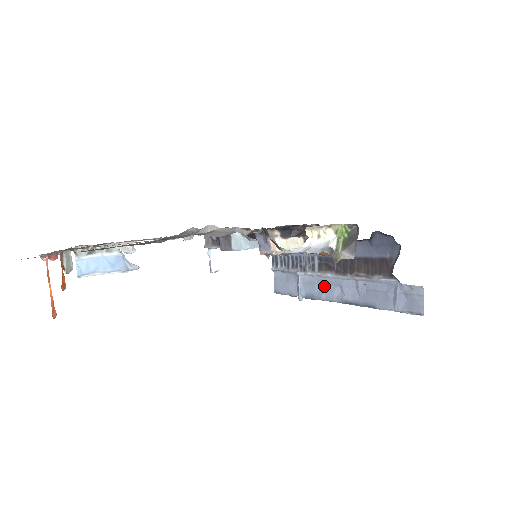
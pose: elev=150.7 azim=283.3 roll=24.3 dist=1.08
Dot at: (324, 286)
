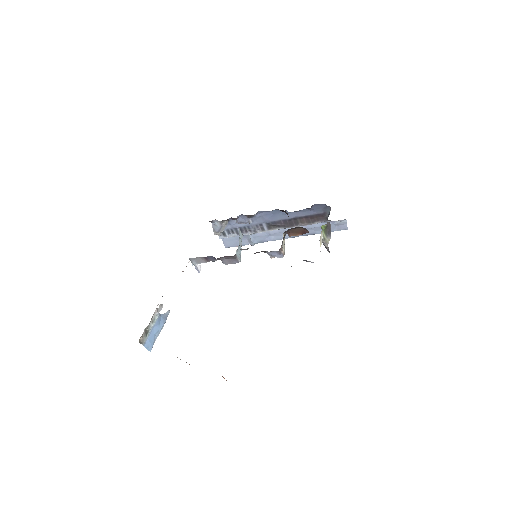
Dot at: (273, 235)
